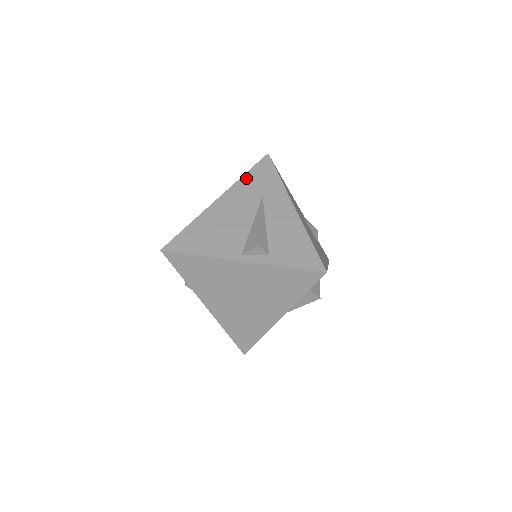
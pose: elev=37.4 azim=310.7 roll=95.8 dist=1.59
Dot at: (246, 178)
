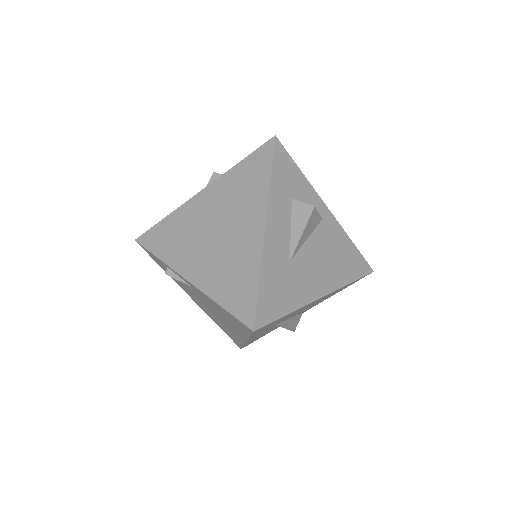
Dot at: occluded
